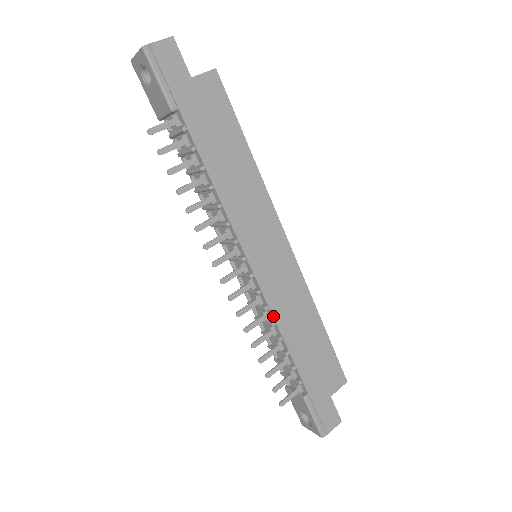
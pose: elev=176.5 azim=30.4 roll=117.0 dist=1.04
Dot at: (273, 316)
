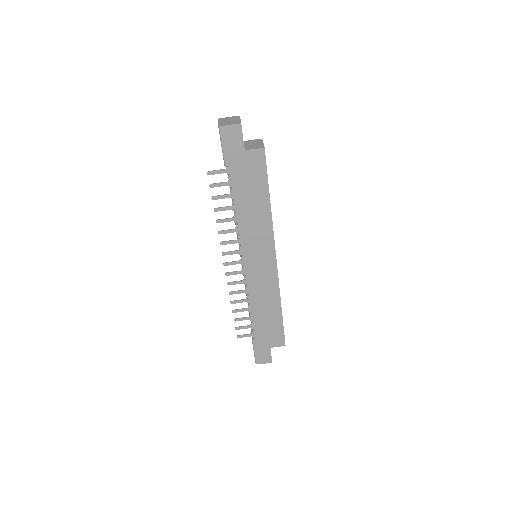
Dot at: (249, 294)
